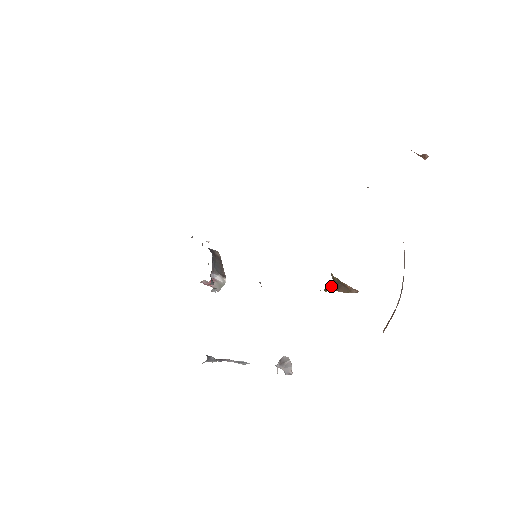
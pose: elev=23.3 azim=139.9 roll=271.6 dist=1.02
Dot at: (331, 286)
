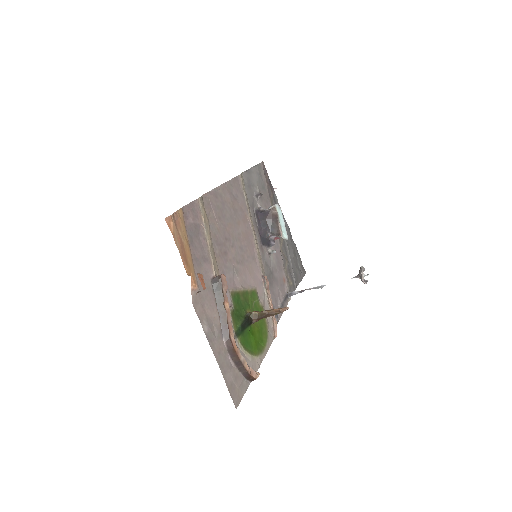
Dot at: (255, 321)
